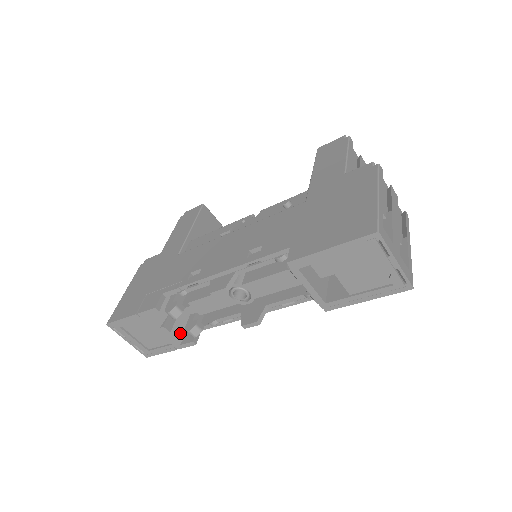
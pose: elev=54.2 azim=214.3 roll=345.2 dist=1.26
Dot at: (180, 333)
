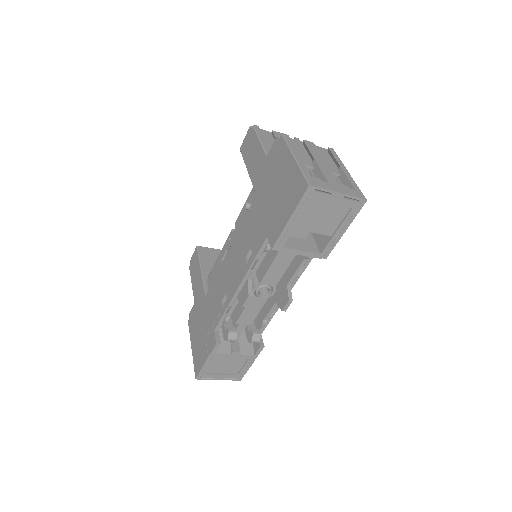
Dot at: (248, 347)
